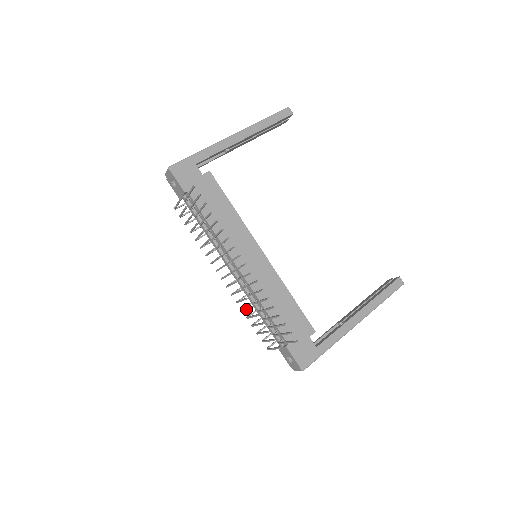
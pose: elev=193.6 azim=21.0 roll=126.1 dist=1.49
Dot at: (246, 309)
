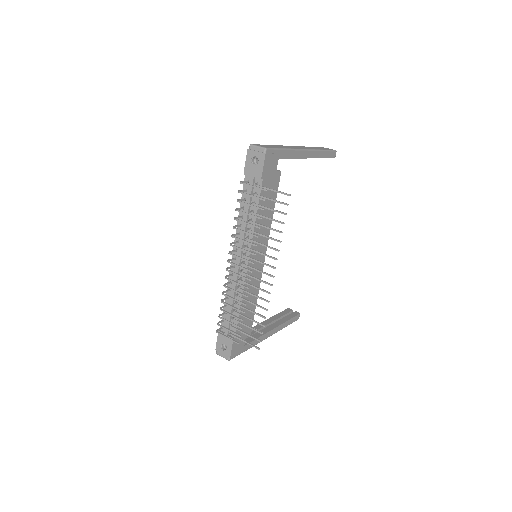
Dot at: (233, 299)
